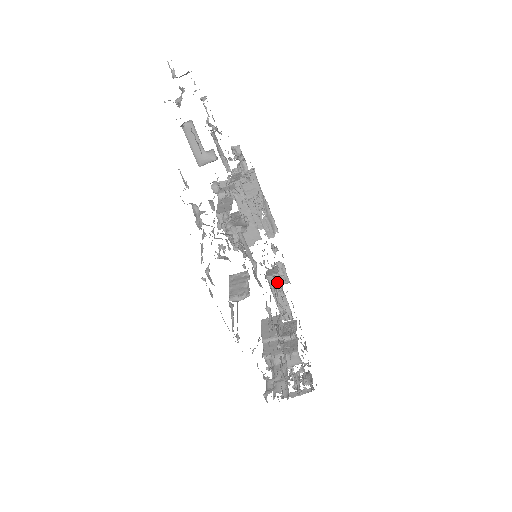
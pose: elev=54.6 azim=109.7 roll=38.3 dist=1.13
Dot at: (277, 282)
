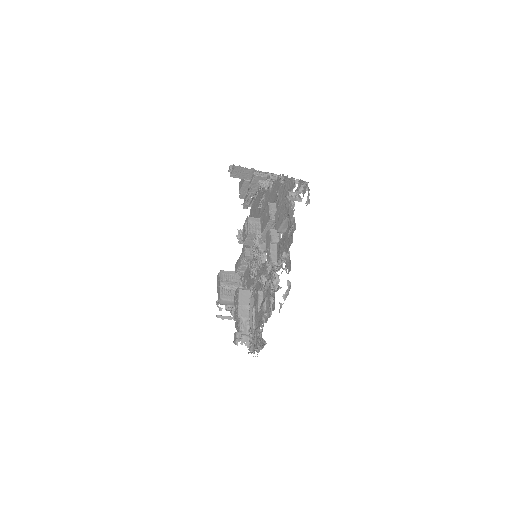
Dot at: (249, 259)
